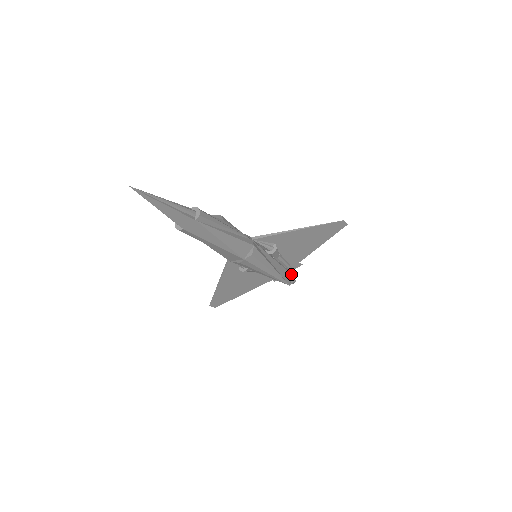
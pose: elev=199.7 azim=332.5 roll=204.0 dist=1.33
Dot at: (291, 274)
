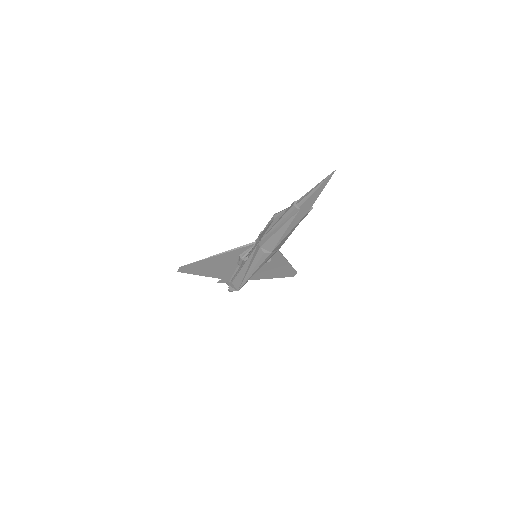
Dot at: occluded
